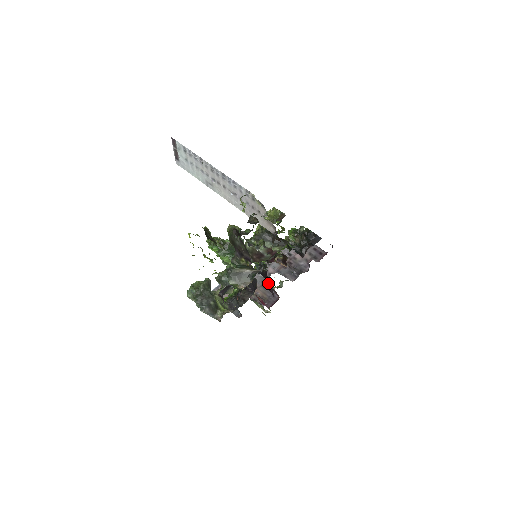
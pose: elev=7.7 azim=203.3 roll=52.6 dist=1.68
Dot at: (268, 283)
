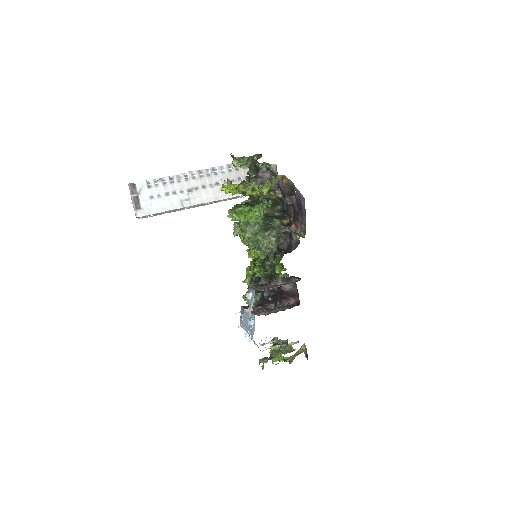
Dot at: occluded
